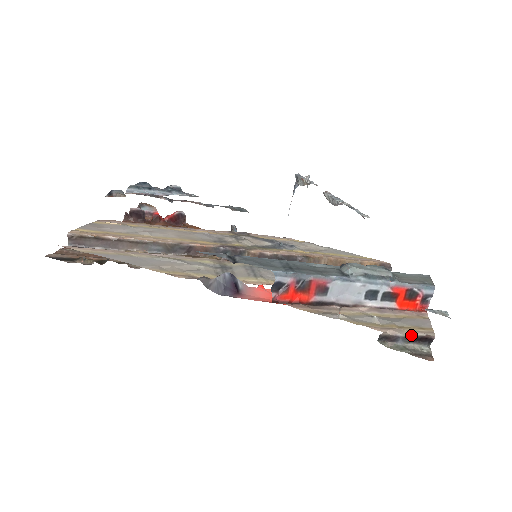
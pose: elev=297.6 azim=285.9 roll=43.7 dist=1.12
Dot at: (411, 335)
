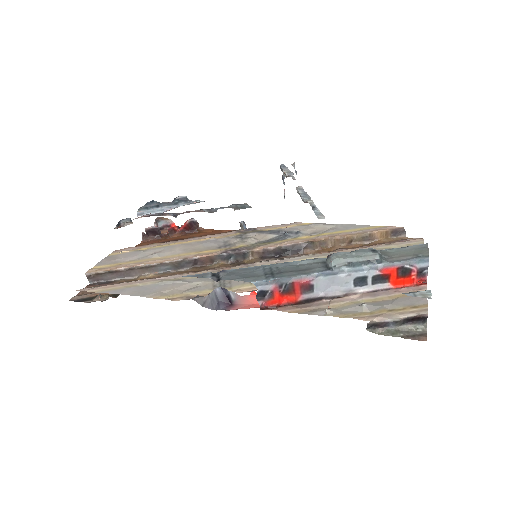
Dot at: (401, 318)
